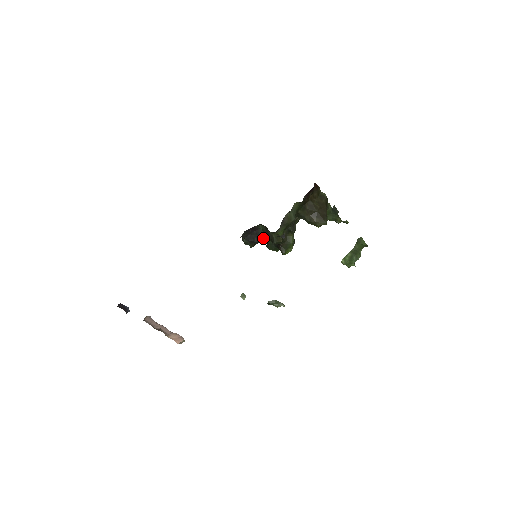
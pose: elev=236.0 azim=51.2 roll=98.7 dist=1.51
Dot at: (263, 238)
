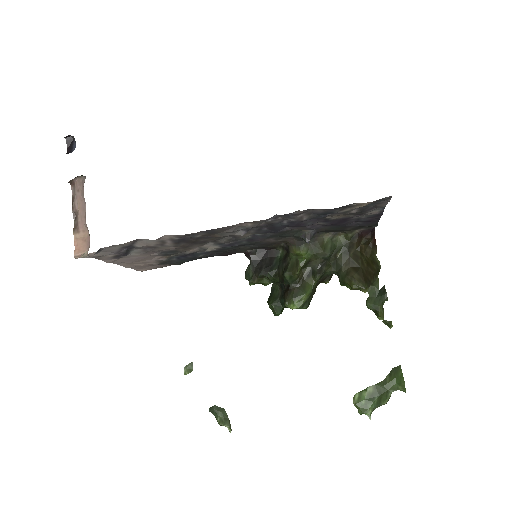
Dot at: (274, 269)
